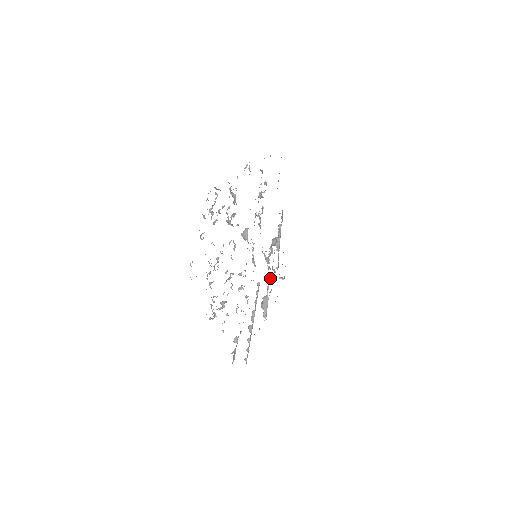
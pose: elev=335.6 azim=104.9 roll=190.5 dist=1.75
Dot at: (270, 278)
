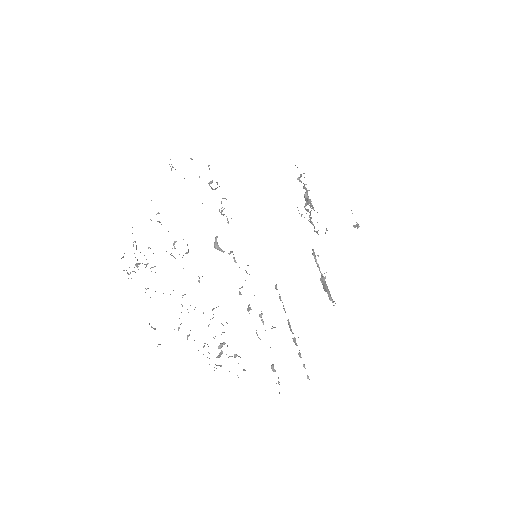
Dot at: (314, 254)
